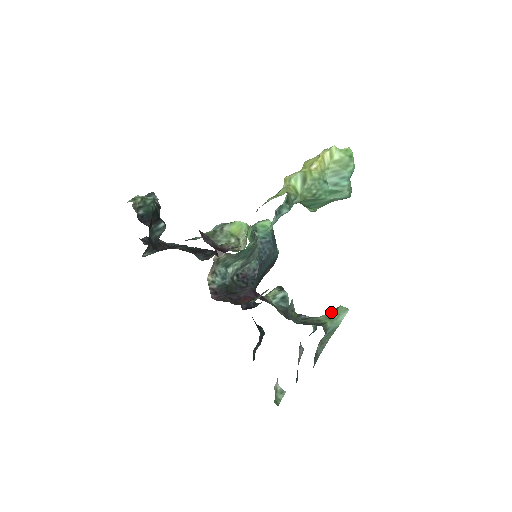
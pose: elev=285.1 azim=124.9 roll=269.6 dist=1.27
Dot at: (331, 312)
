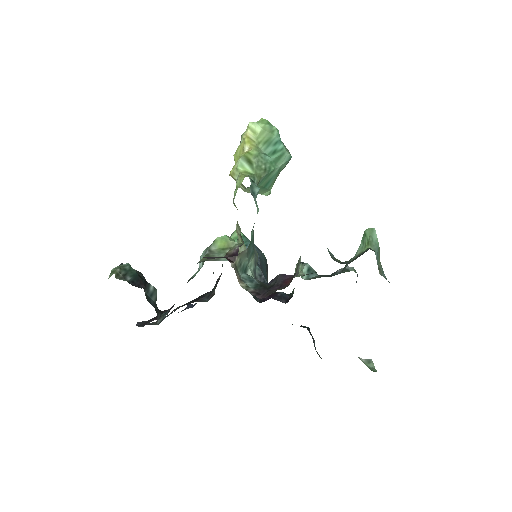
Dot at: (362, 242)
